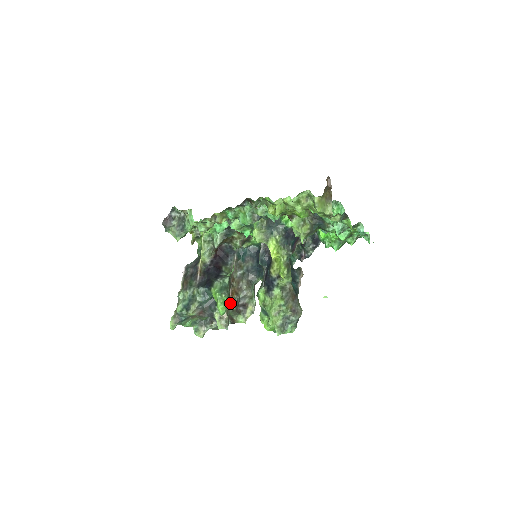
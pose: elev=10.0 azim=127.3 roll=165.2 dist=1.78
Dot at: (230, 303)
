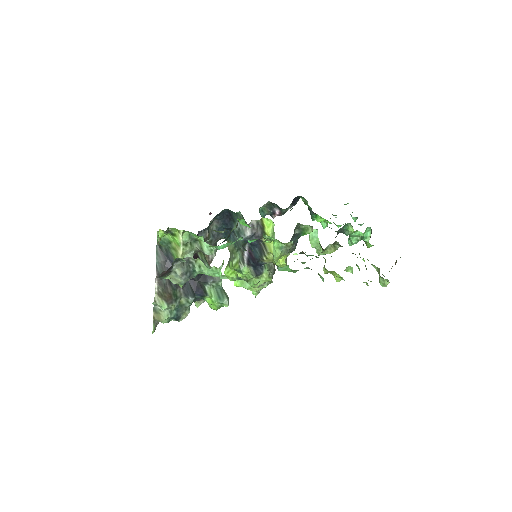
Dot at: occluded
